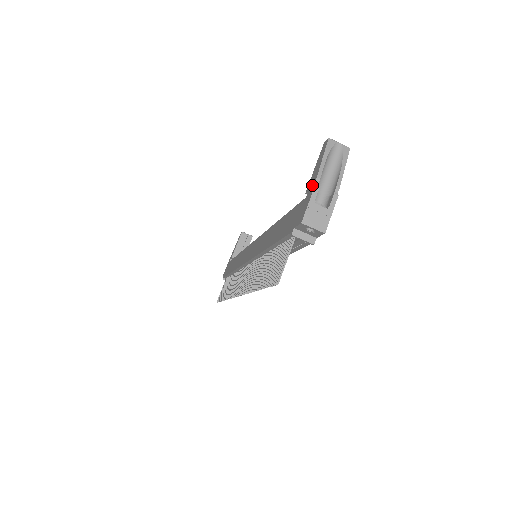
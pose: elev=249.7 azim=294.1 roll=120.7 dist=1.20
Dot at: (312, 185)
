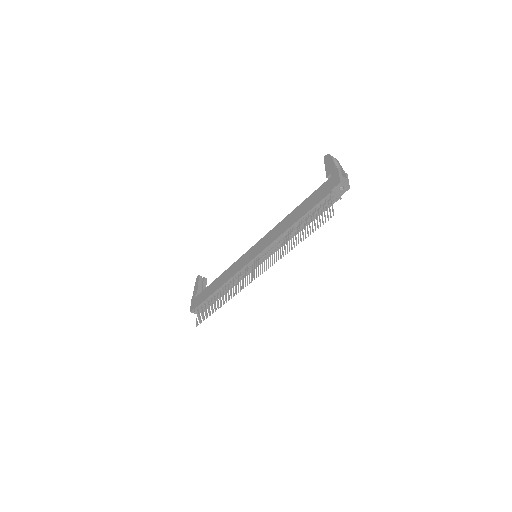
Dot at: (333, 170)
